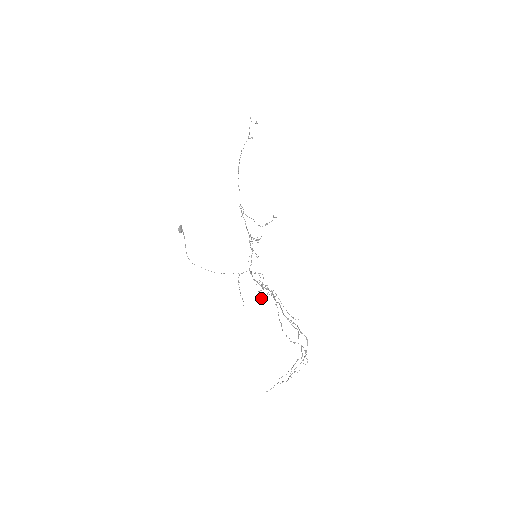
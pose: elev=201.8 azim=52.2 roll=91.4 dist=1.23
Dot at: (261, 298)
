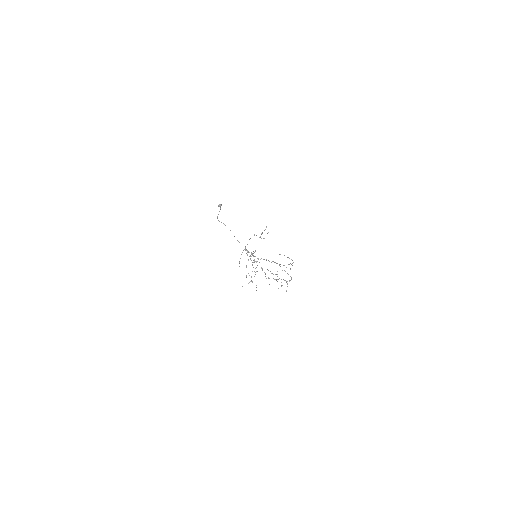
Dot at: occluded
